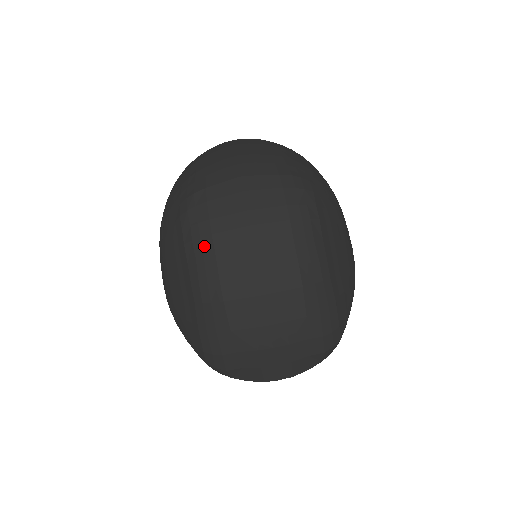
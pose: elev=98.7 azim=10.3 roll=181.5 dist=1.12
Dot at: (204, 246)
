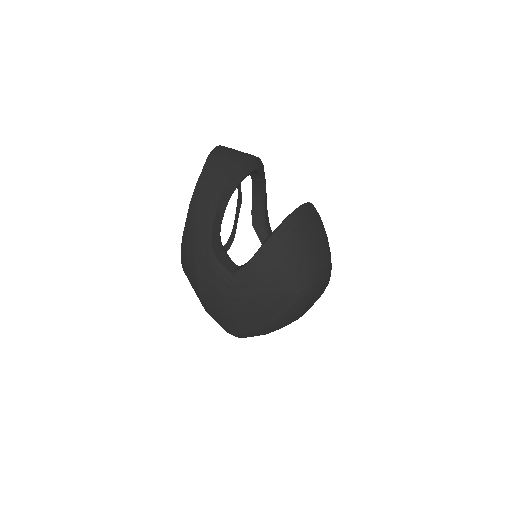
Dot at: (298, 312)
